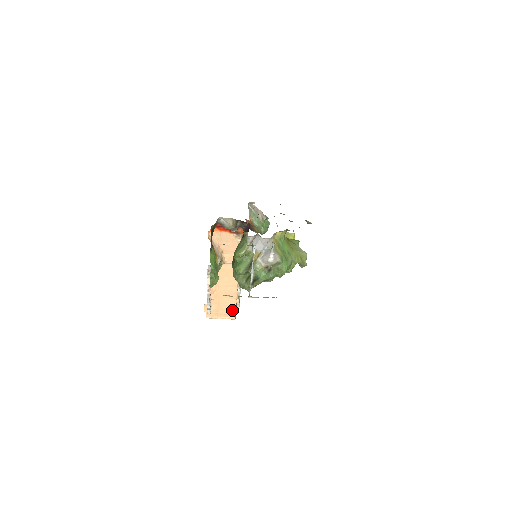
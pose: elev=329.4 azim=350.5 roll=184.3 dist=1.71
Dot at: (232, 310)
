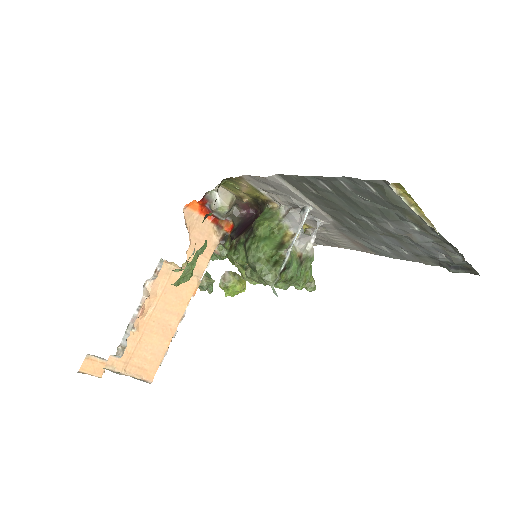
Dot at: (154, 362)
